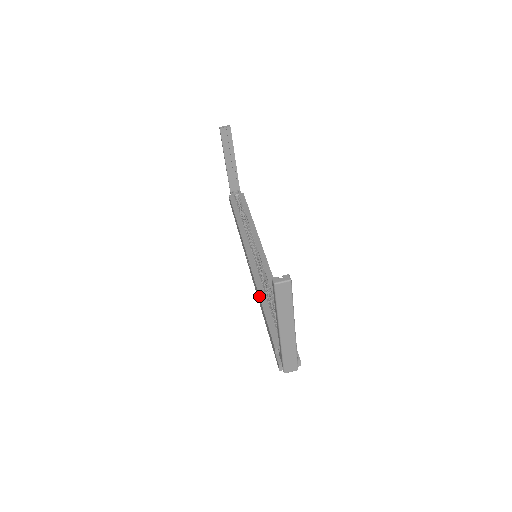
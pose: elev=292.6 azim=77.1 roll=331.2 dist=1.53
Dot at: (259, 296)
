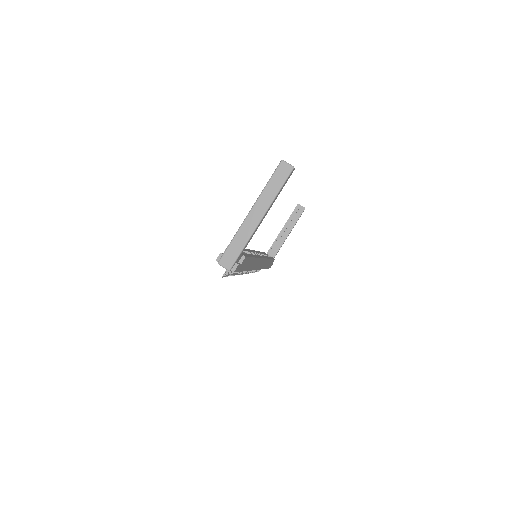
Dot at: occluded
